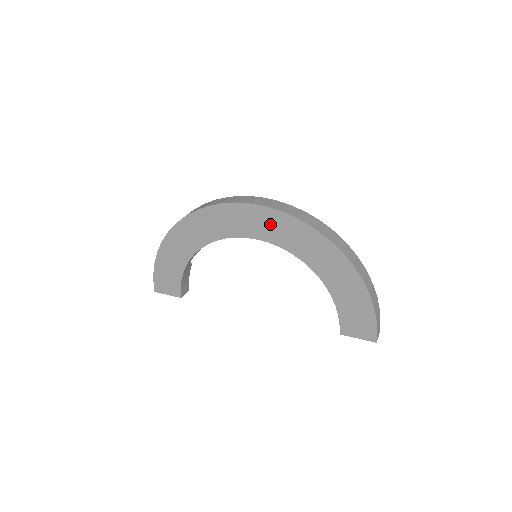
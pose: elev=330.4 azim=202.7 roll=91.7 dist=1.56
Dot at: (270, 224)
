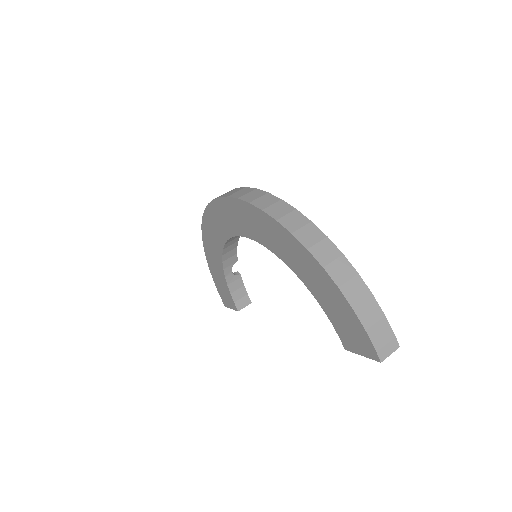
Dot at: (238, 216)
